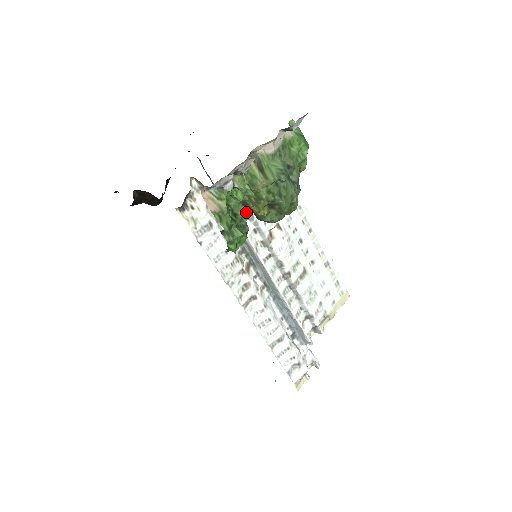
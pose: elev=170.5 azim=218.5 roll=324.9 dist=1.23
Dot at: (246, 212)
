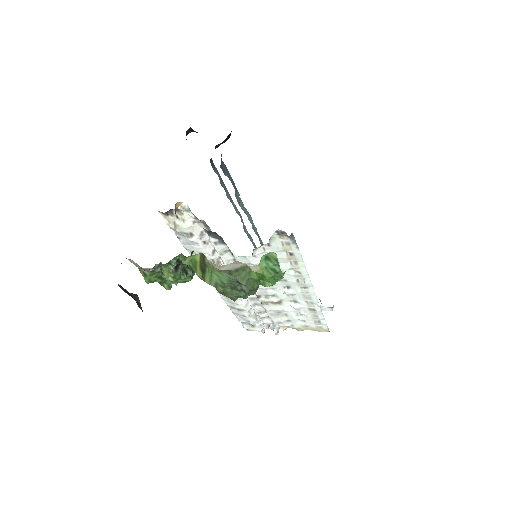
Dot at: (182, 277)
